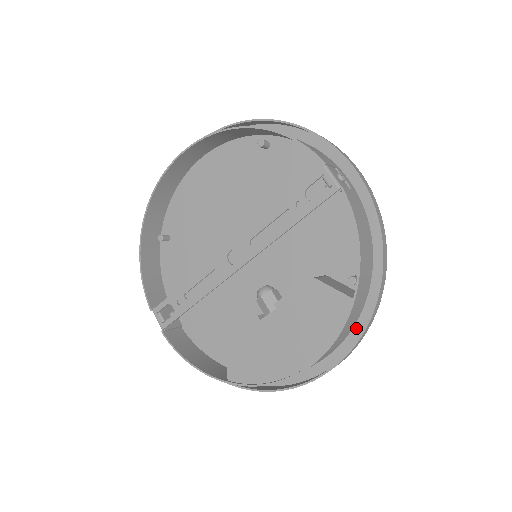
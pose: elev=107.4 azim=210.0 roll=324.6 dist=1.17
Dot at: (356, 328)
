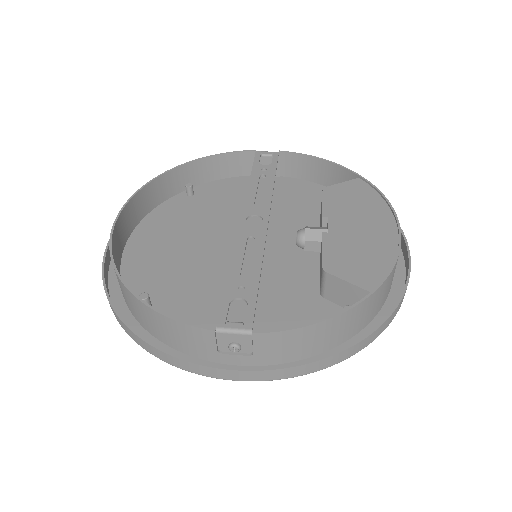
Dot at: occluded
